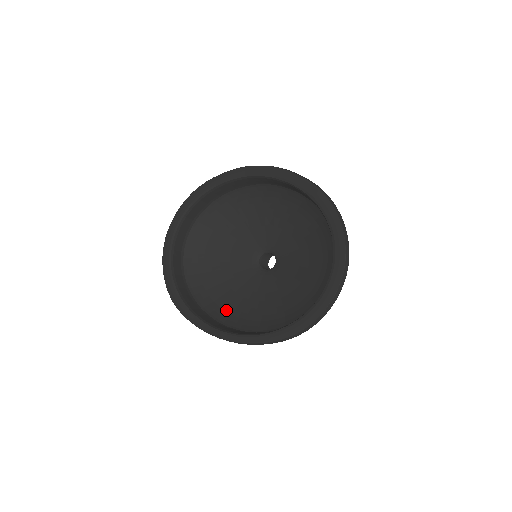
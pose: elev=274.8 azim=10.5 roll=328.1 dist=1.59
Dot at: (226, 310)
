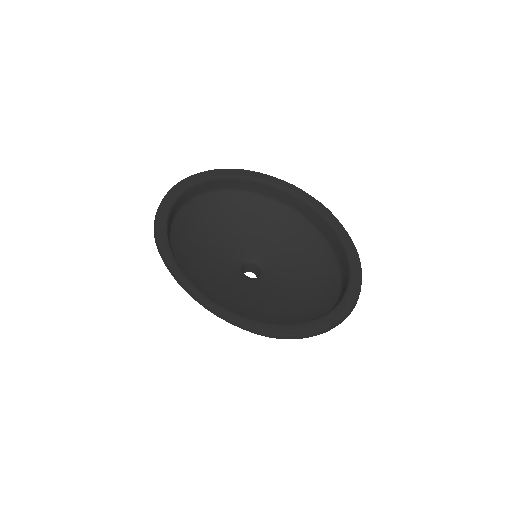
Dot at: (194, 277)
